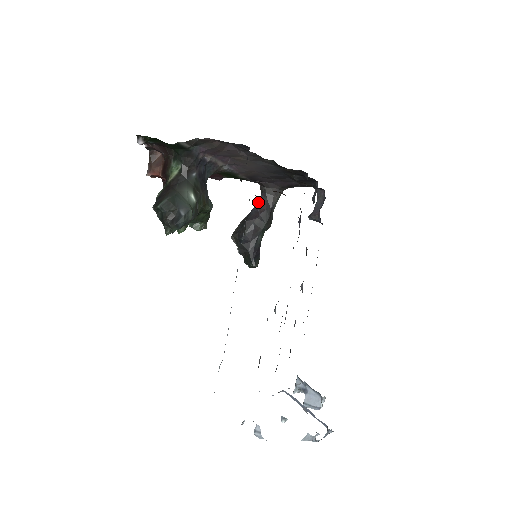
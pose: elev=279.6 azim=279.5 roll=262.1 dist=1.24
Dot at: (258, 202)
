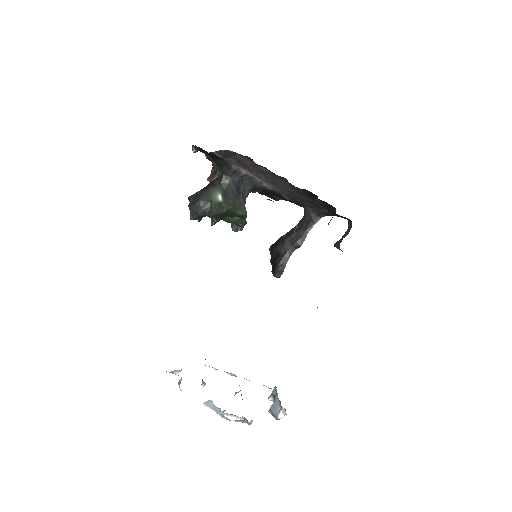
Dot at: (298, 223)
